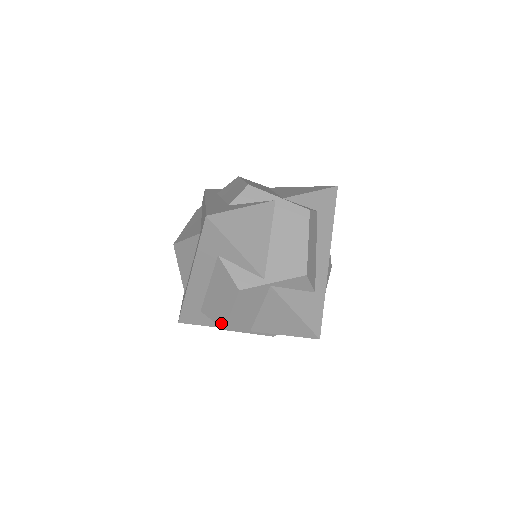
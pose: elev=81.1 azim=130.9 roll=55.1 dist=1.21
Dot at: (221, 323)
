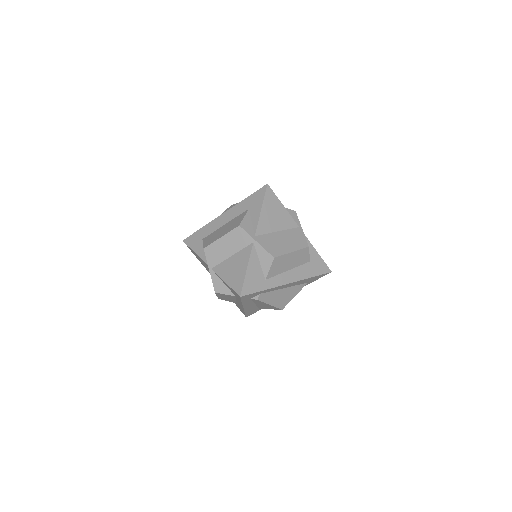
Dot at: (207, 244)
